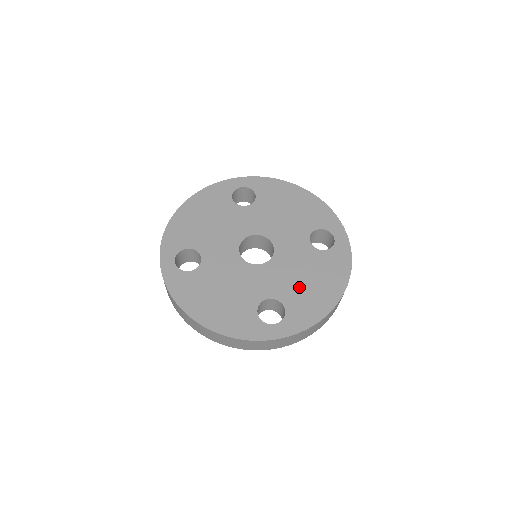
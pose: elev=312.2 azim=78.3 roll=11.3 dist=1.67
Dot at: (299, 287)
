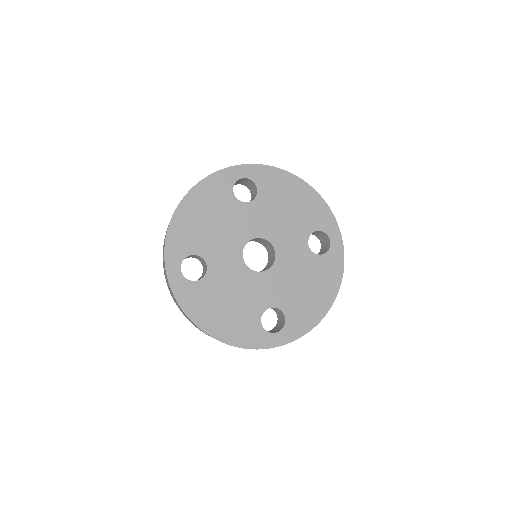
Dot at: (298, 295)
